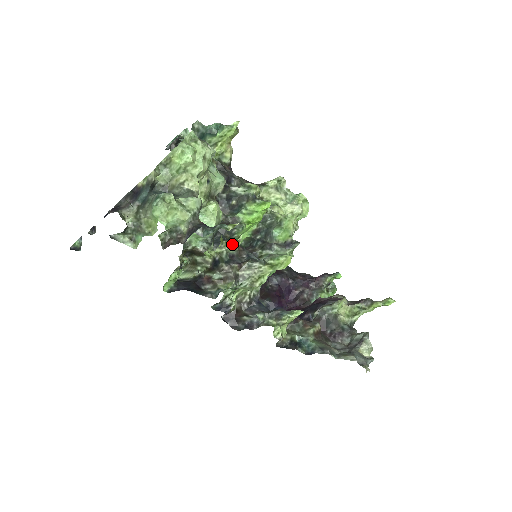
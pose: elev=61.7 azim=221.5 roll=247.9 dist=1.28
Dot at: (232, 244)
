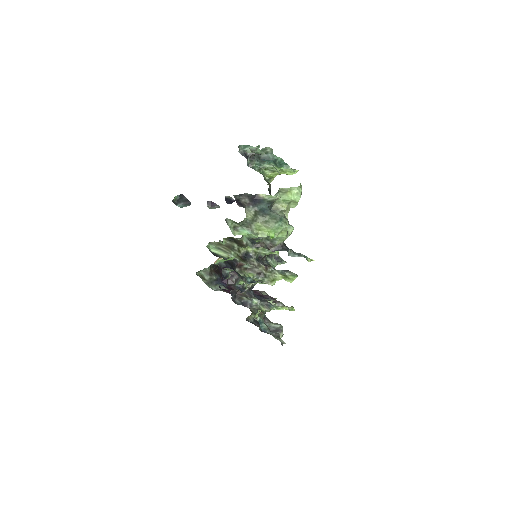
Dot at: (267, 251)
